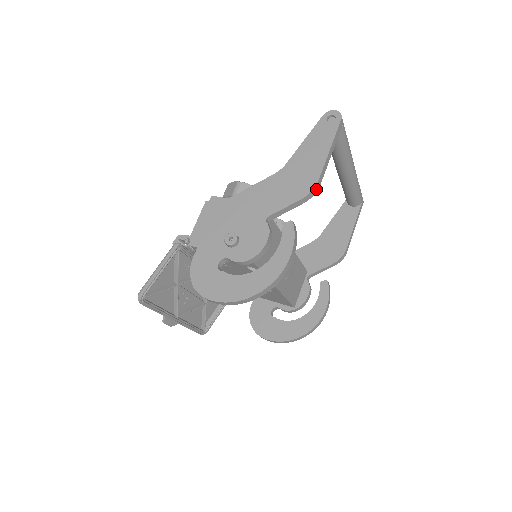
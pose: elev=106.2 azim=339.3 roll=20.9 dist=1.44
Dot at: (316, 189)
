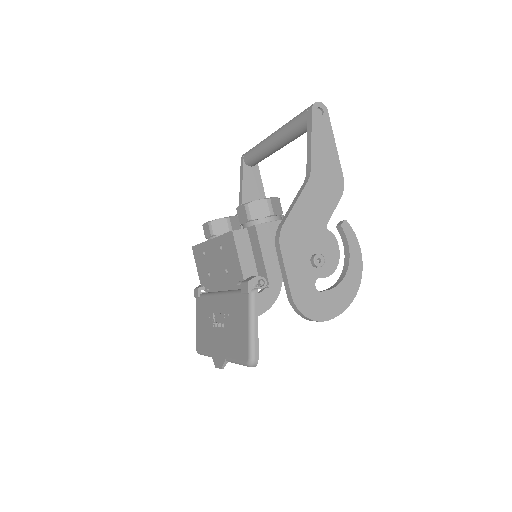
Dot at: (341, 184)
